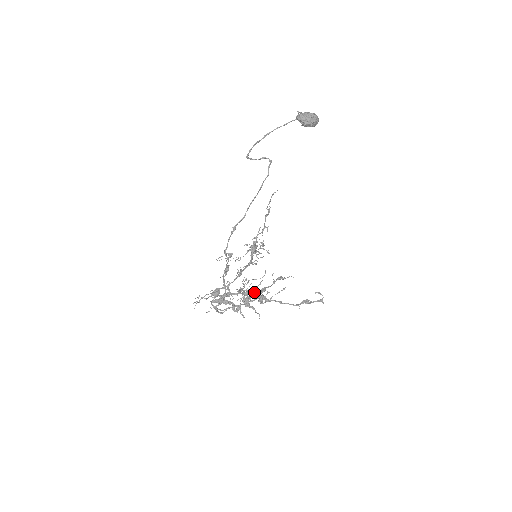
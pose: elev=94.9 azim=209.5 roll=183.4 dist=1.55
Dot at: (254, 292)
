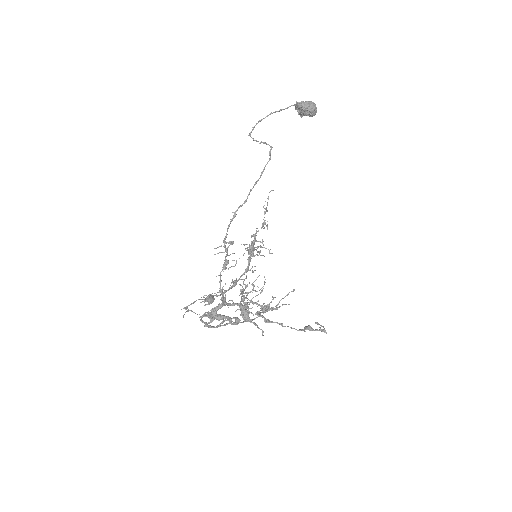
Dot at: (255, 302)
